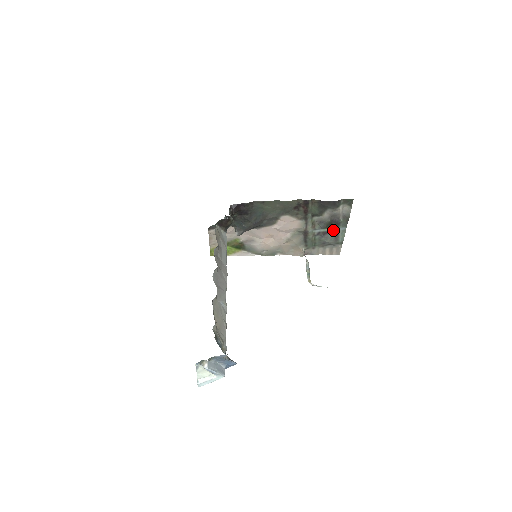
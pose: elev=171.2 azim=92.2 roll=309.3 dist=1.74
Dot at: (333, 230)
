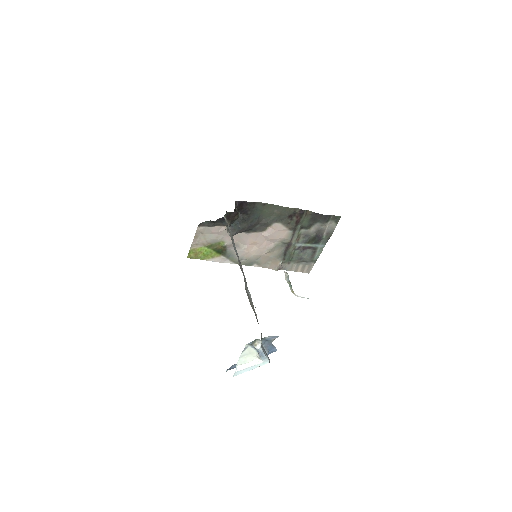
Dot at: (313, 246)
